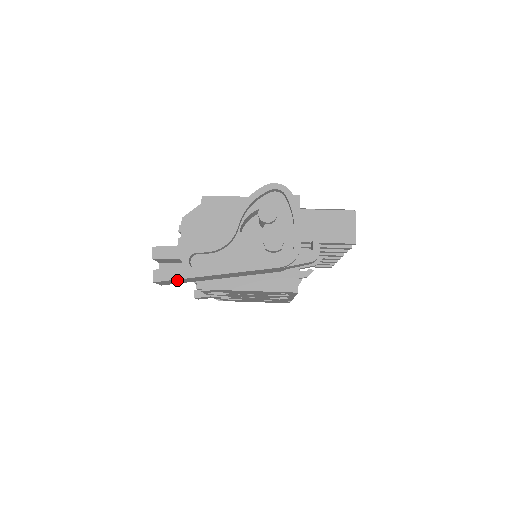
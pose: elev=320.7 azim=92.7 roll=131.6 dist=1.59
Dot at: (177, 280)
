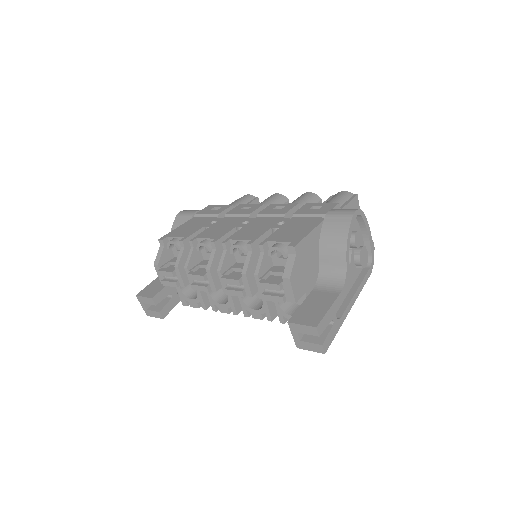
Dot at: occluded
